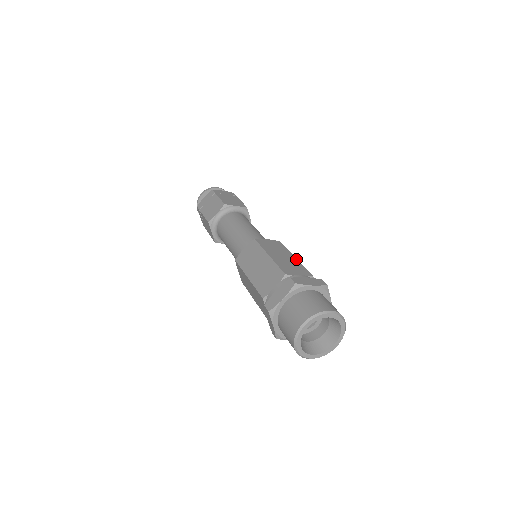
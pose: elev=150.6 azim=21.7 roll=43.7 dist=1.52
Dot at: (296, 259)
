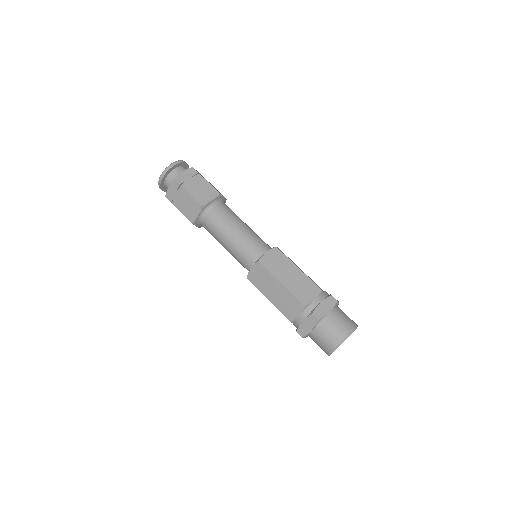
Dot at: occluded
